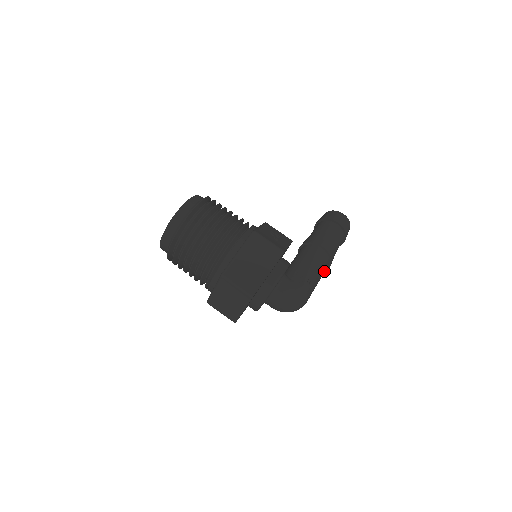
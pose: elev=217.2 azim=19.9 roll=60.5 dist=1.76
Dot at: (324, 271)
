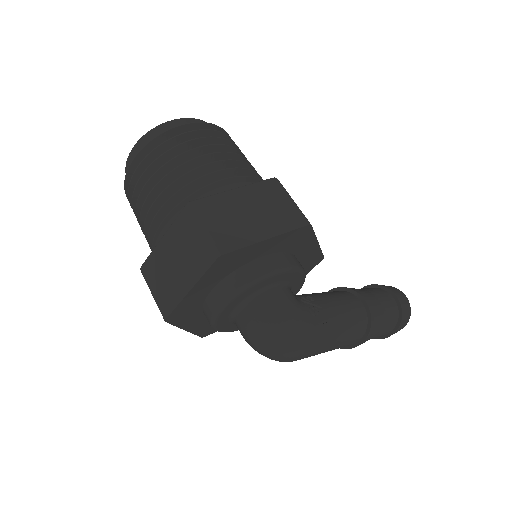
Dot at: (352, 337)
